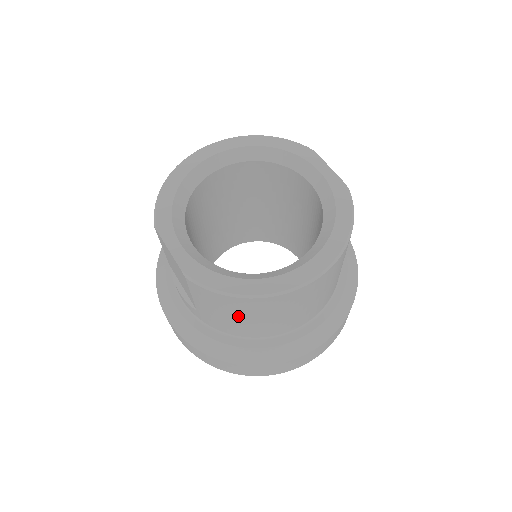
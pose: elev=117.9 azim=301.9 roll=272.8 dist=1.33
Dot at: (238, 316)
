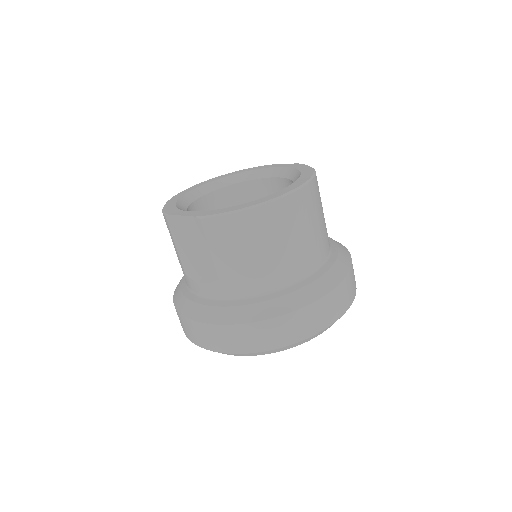
Dot at: (254, 247)
